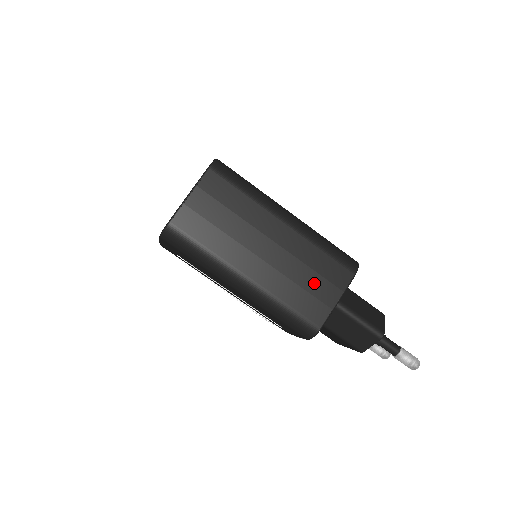
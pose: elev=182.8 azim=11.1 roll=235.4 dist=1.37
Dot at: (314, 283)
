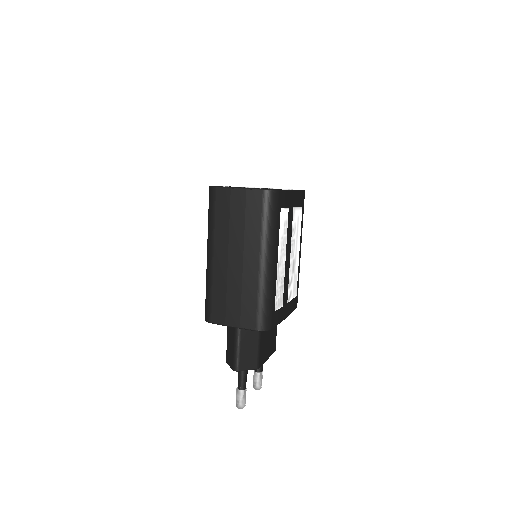
Dot at: (234, 304)
